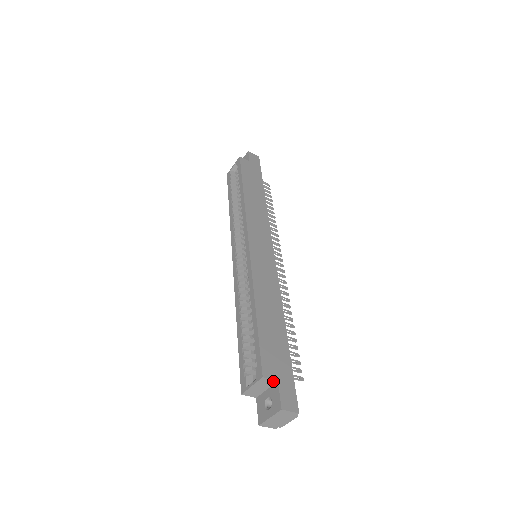
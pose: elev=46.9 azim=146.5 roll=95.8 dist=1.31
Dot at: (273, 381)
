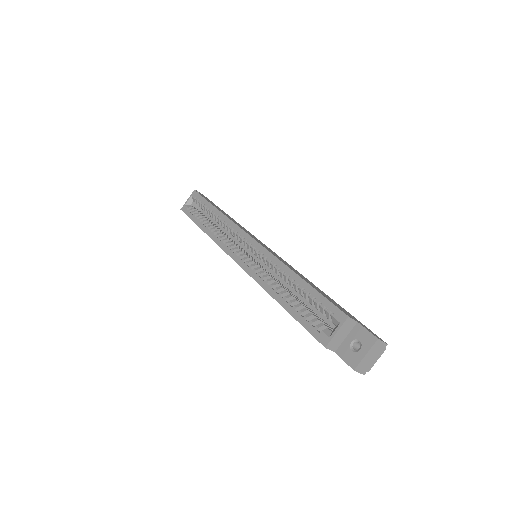
Dot at: (354, 322)
